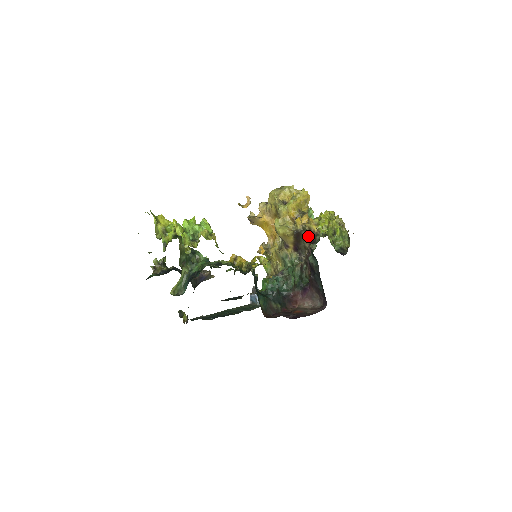
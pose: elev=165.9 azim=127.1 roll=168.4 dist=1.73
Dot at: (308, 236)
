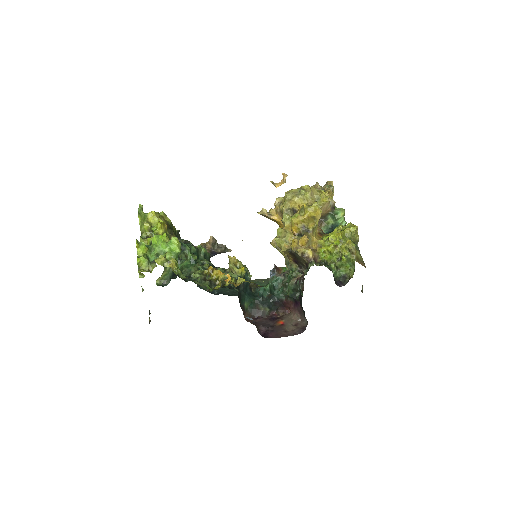
Dot at: (303, 259)
